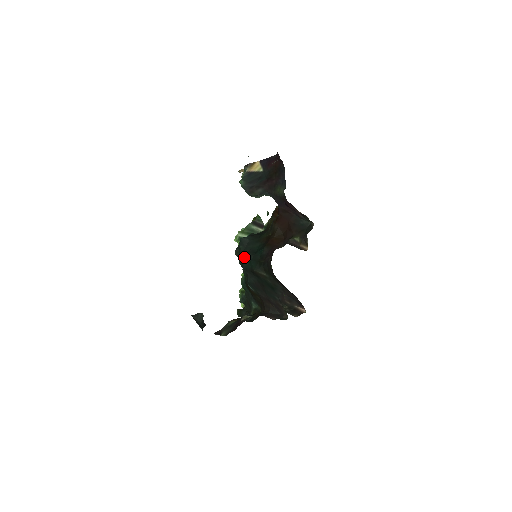
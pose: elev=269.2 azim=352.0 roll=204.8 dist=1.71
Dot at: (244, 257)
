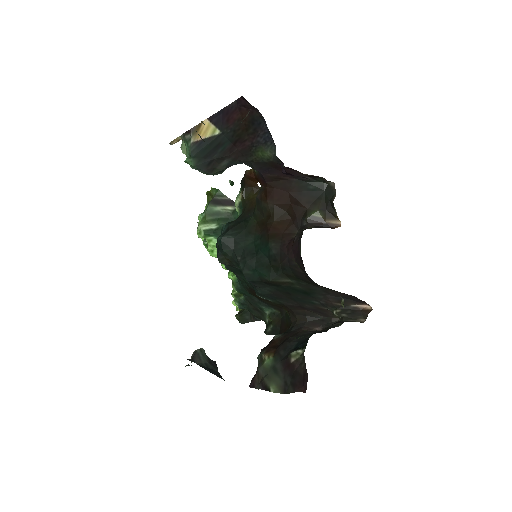
Dot at: (240, 265)
